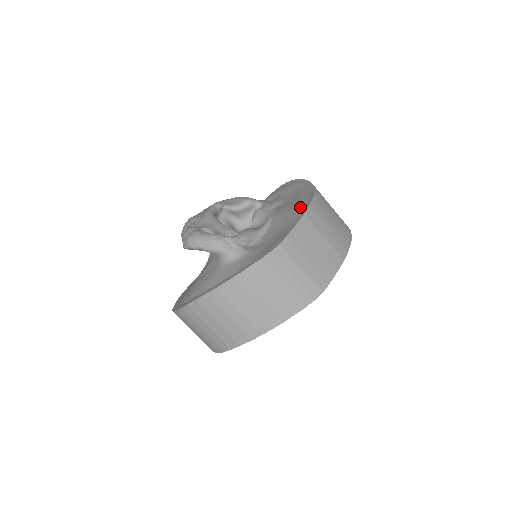
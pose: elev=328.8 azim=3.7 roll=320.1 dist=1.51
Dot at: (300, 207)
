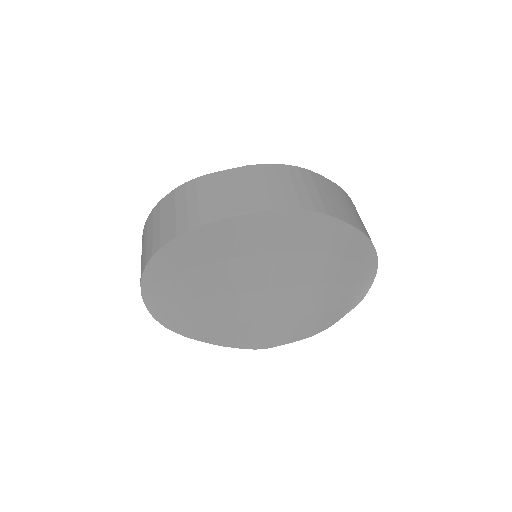
Dot at: occluded
